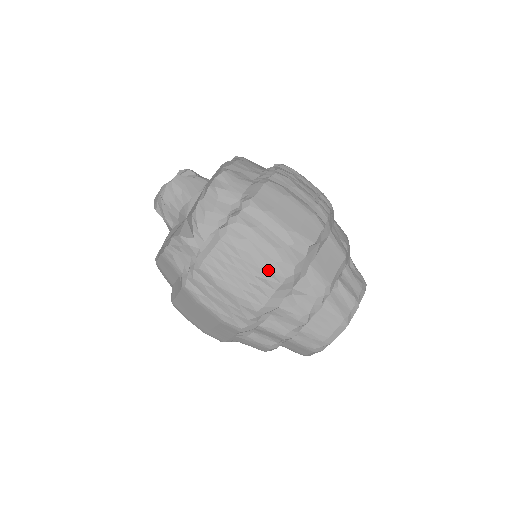
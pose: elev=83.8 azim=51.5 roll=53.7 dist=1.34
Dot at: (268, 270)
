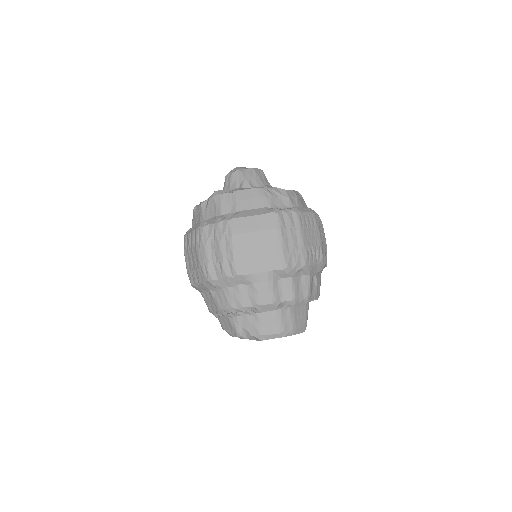
Dot at: (322, 250)
